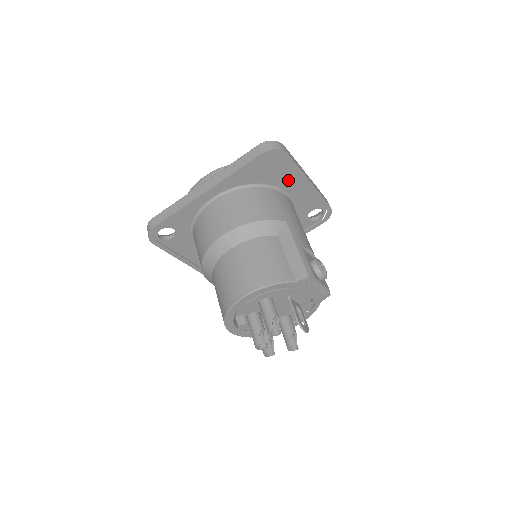
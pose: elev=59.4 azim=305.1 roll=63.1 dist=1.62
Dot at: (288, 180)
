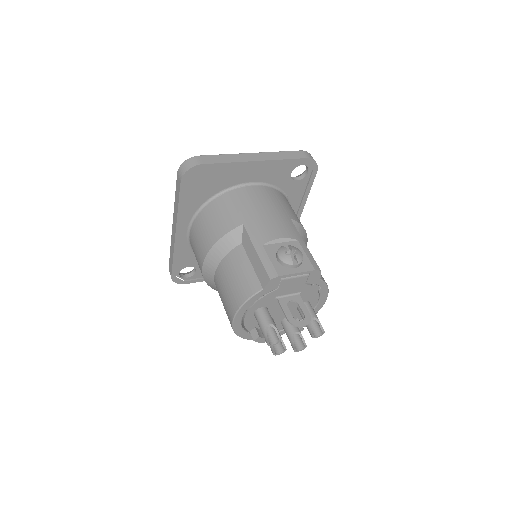
Dot at: (233, 175)
